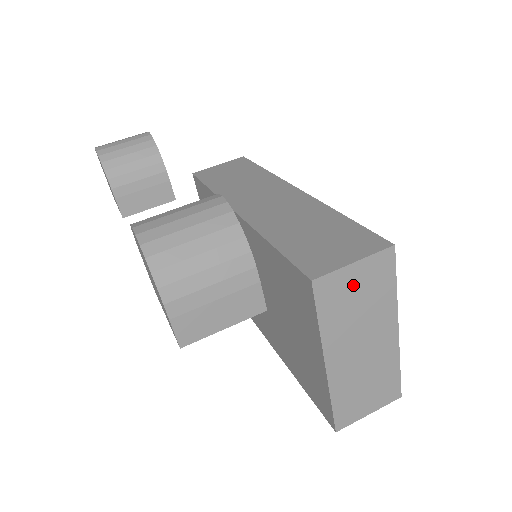
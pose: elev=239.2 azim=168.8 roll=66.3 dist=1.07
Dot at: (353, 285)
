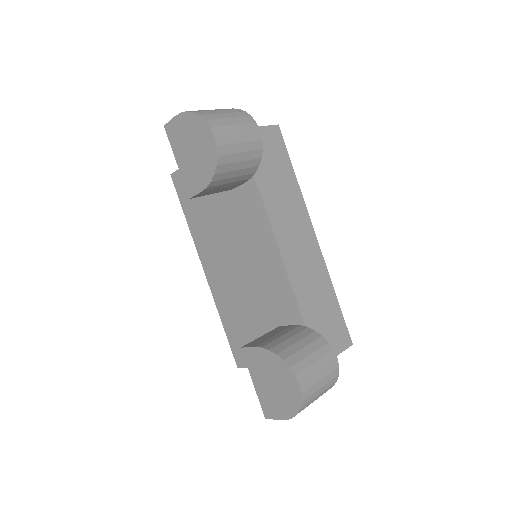
Dot at: occluded
